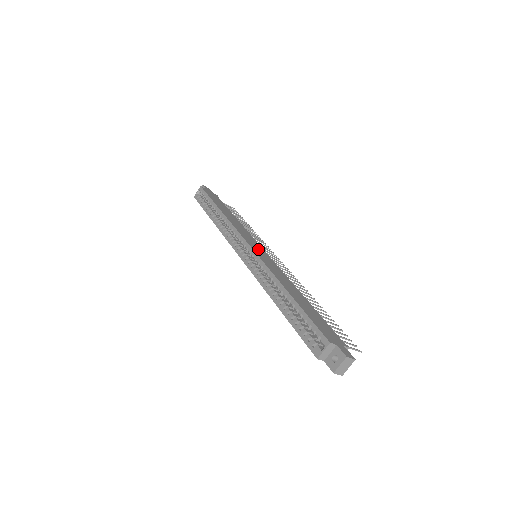
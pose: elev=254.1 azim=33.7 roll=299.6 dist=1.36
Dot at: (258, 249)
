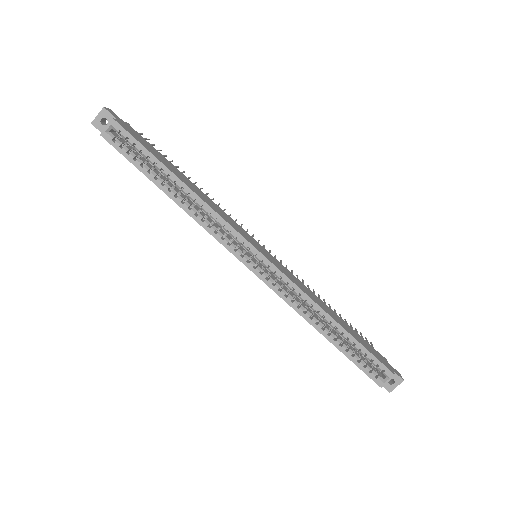
Dot at: (265, 252)
